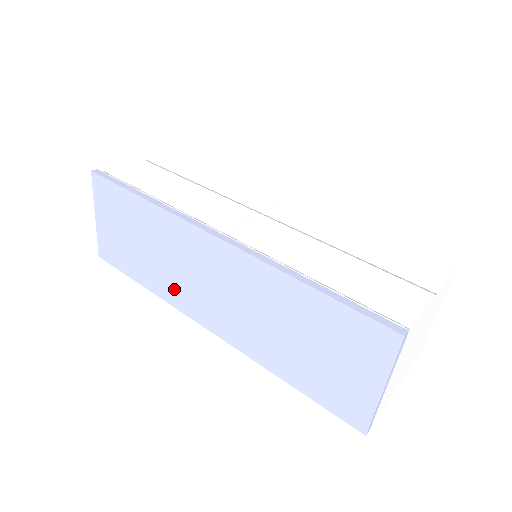
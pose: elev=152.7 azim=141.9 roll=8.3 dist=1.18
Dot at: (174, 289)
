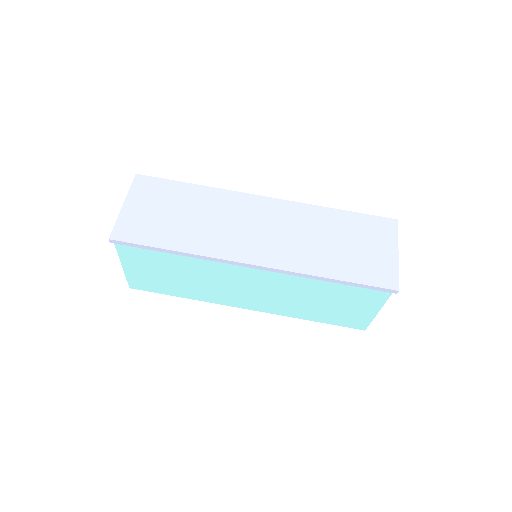
Dot at: (218, 242)
